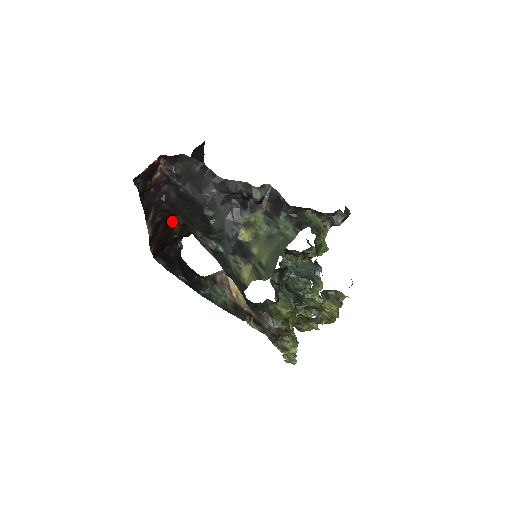
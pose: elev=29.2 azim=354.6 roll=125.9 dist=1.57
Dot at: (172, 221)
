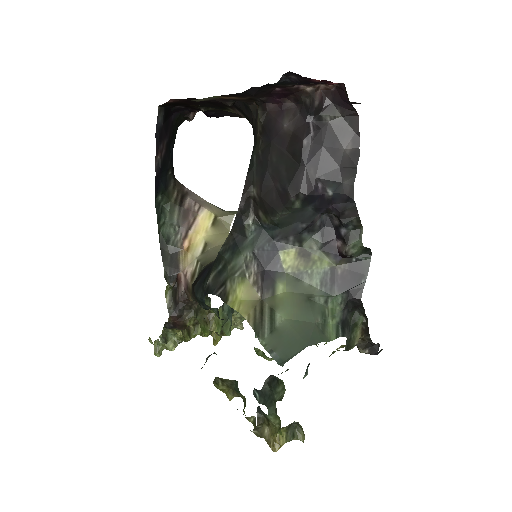
Dot at: (228, 106)
